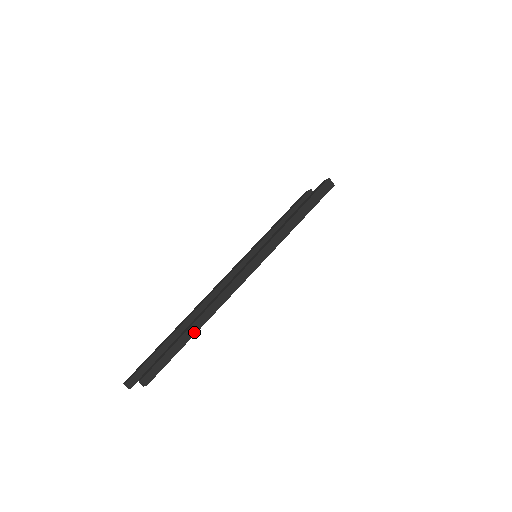
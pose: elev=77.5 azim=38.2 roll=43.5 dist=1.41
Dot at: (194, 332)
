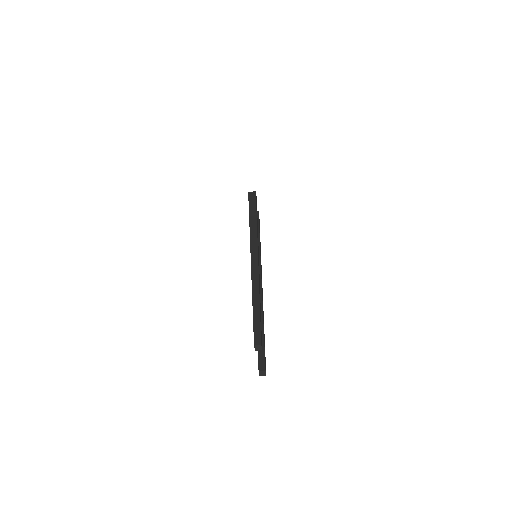
Dot at: (258, 303)
